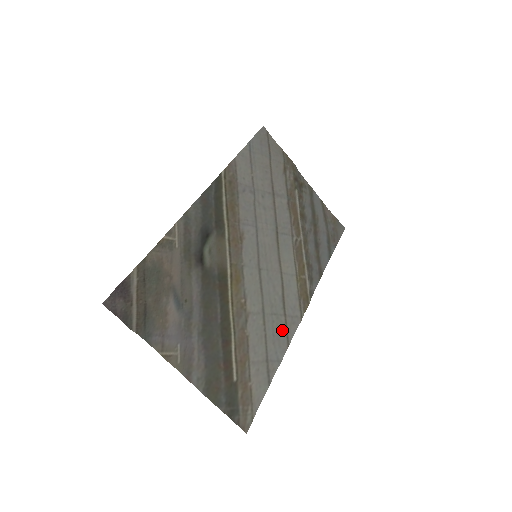
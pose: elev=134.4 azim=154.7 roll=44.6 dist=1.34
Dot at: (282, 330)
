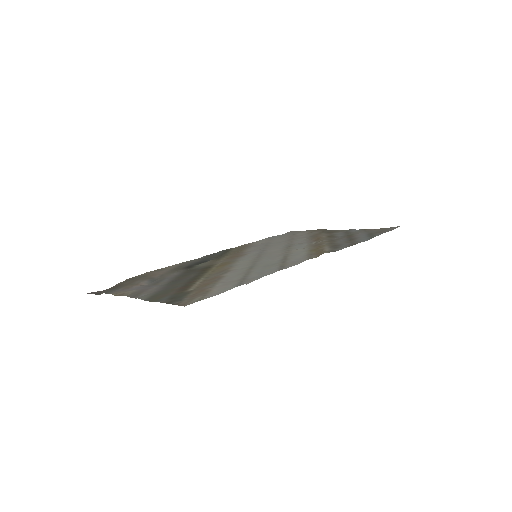
Dot at: (275, 267)
